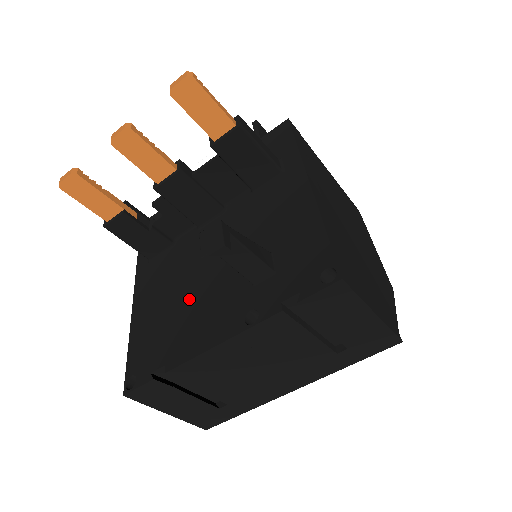
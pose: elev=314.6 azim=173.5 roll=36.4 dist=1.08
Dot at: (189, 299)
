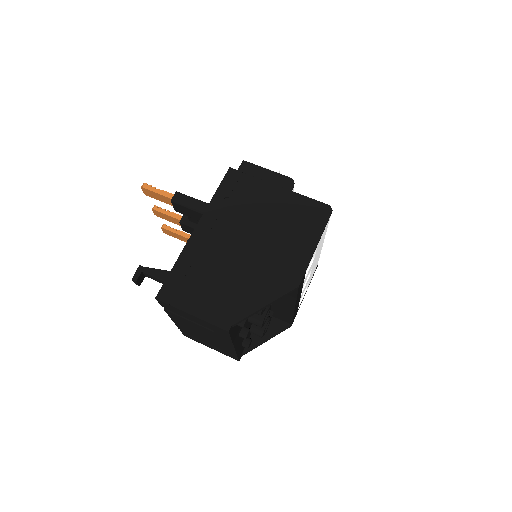
Dot at: occluded
